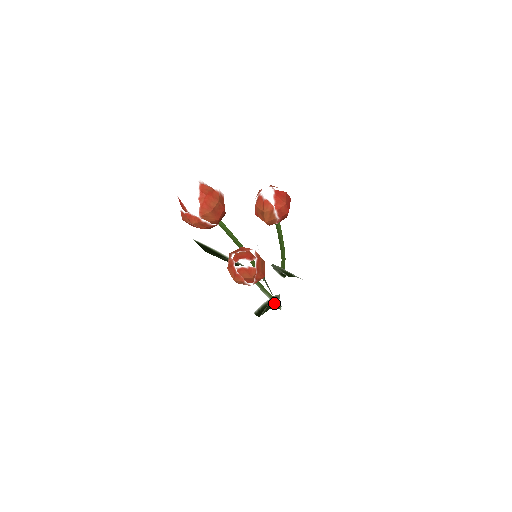
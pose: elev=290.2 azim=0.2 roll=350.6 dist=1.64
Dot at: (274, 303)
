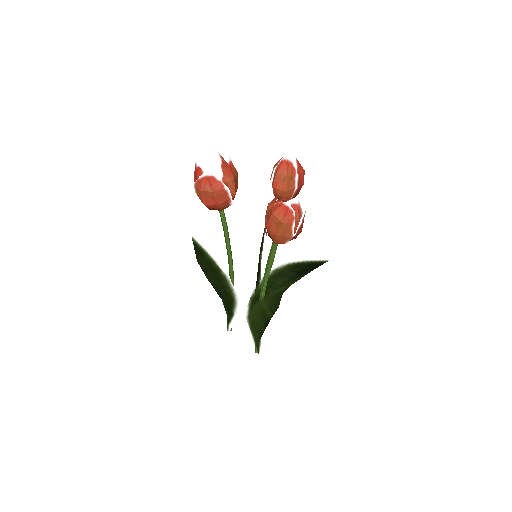
Dot at: occluded
